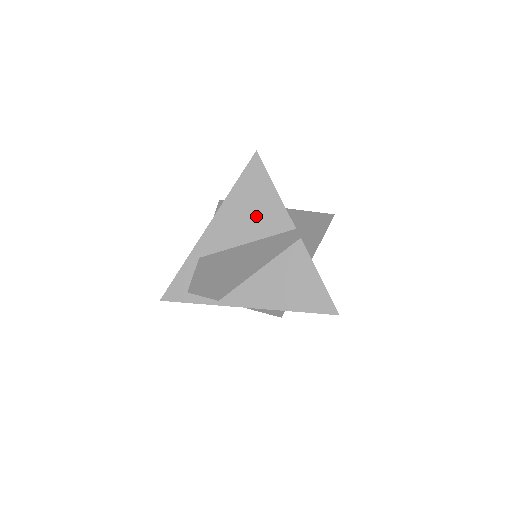
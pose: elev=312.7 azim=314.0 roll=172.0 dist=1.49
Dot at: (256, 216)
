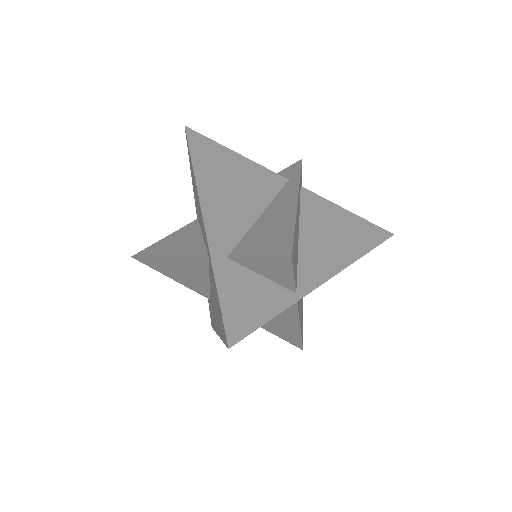
Dot at: (244, 184)
